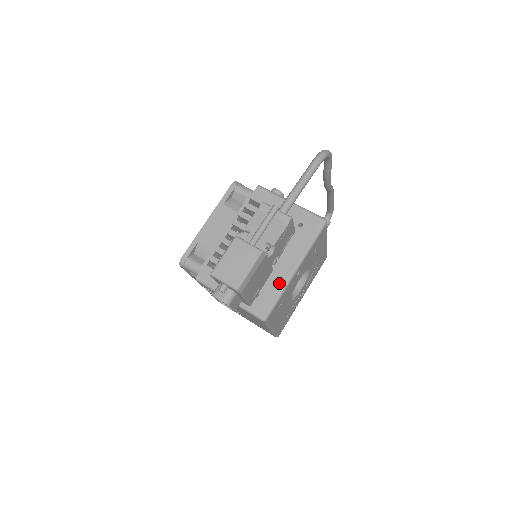
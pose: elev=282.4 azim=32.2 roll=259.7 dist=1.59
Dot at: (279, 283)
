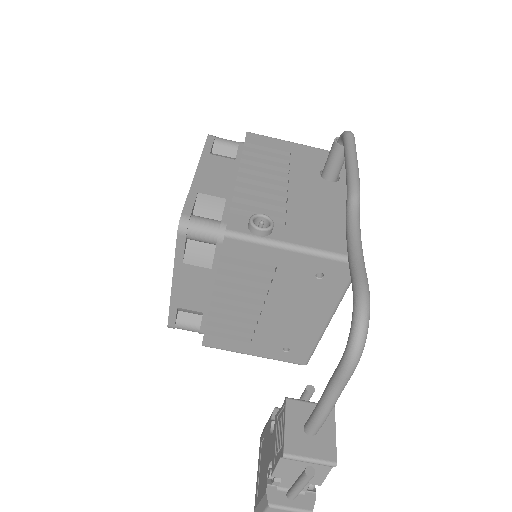
Dot at: (311, 337)
